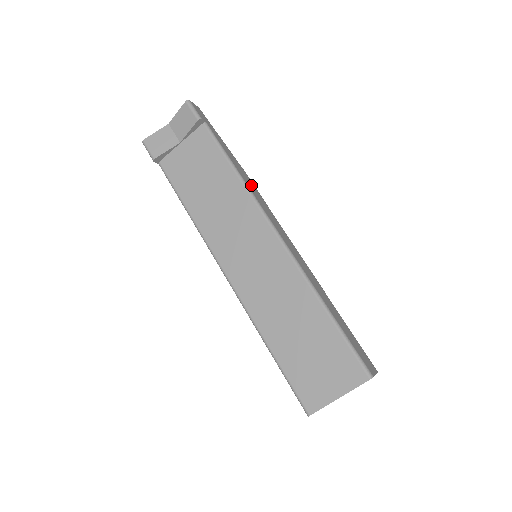
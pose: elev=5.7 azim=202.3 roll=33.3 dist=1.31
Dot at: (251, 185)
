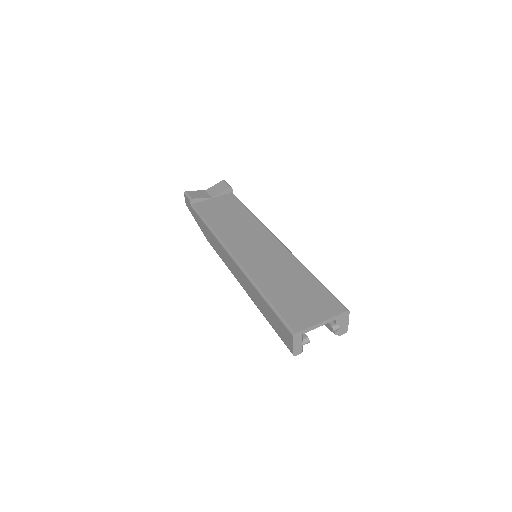
Dot at: occluded
